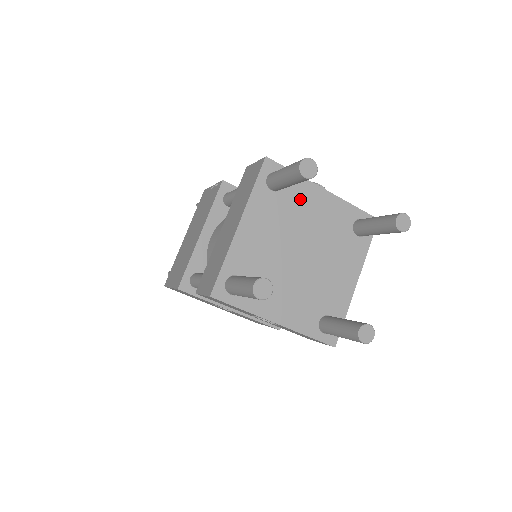
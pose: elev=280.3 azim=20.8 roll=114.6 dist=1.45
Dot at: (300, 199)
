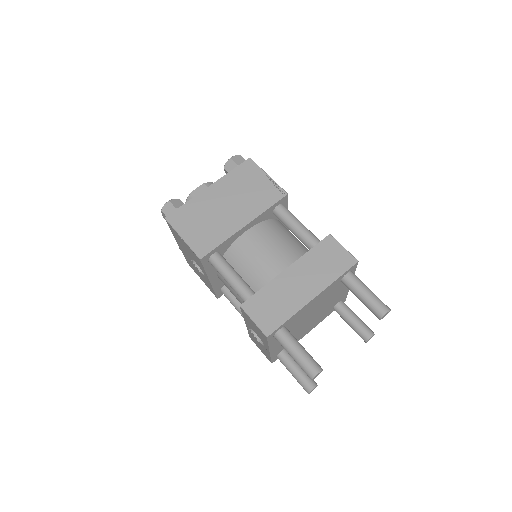
Dot at: (341, 287)
